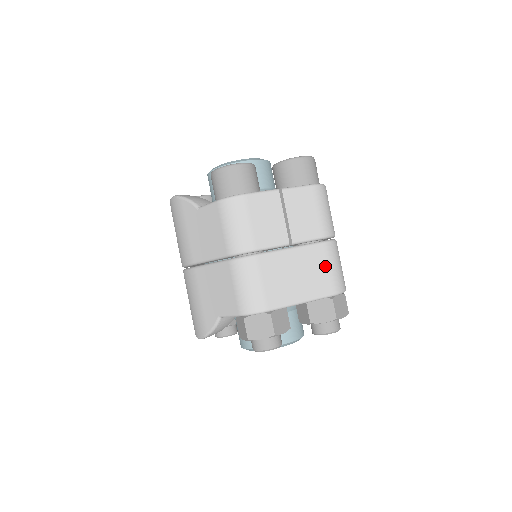
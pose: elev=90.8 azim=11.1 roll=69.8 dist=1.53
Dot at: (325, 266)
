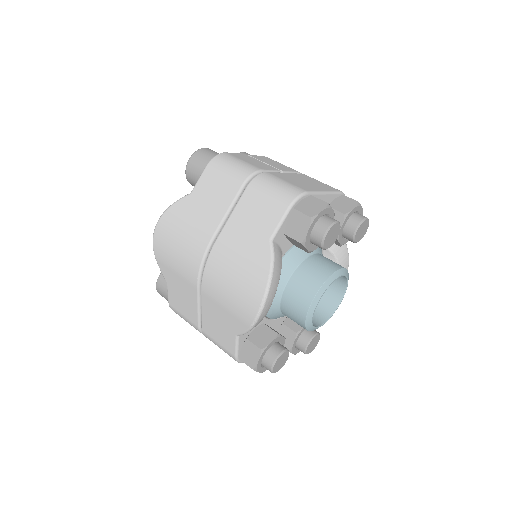
Dot at: (317, 181)
